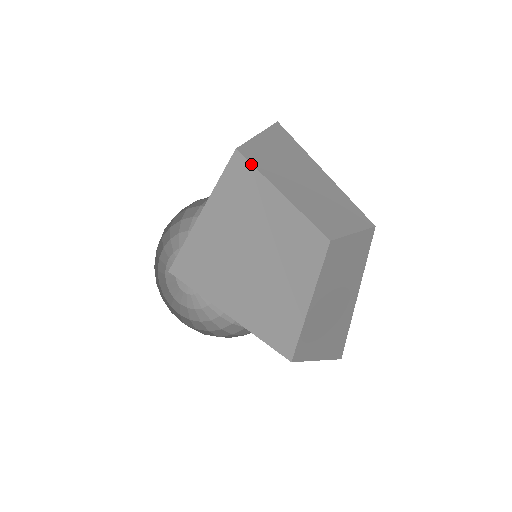
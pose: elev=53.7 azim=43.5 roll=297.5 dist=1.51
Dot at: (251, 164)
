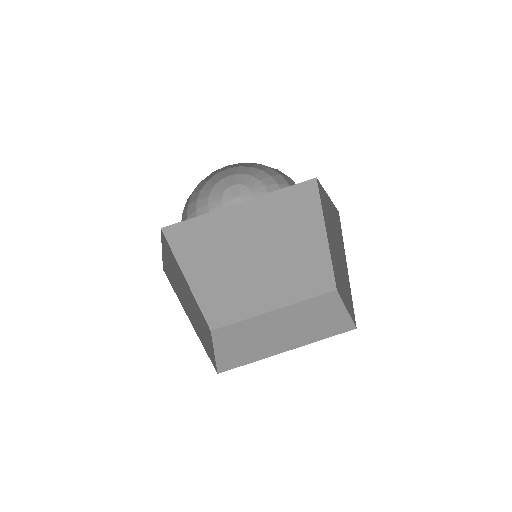
Dot at: (320, 197)
